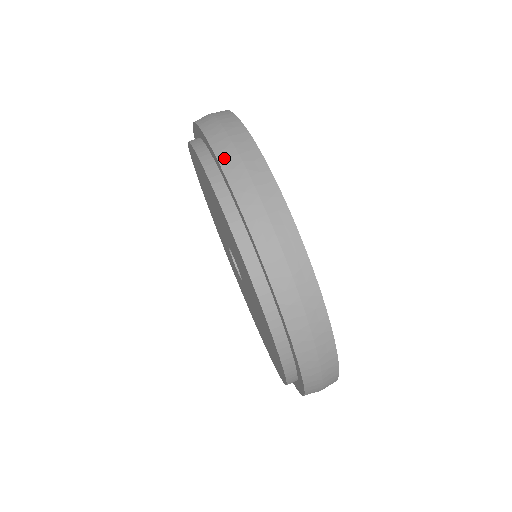
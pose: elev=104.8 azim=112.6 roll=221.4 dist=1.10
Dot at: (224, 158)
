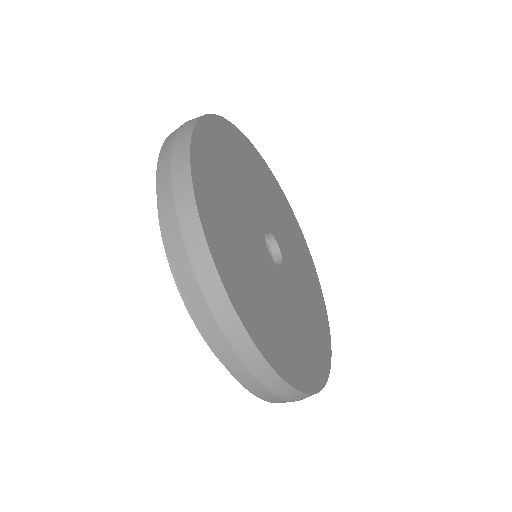
Dot at: (235, 371)
